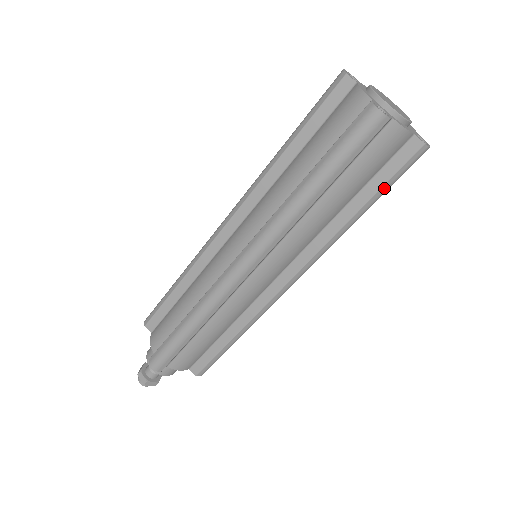
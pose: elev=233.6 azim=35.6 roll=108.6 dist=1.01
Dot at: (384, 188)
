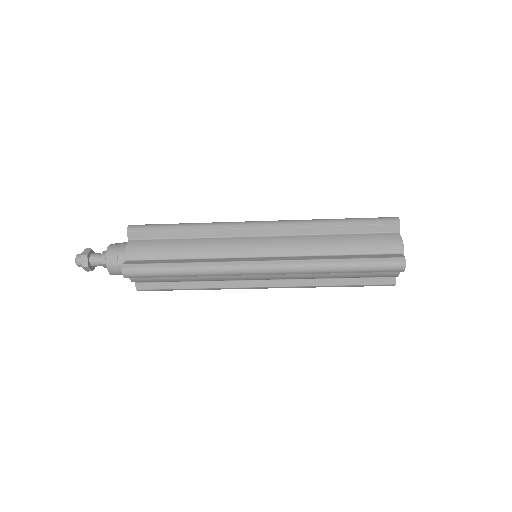
Dot at: (359, 286)
